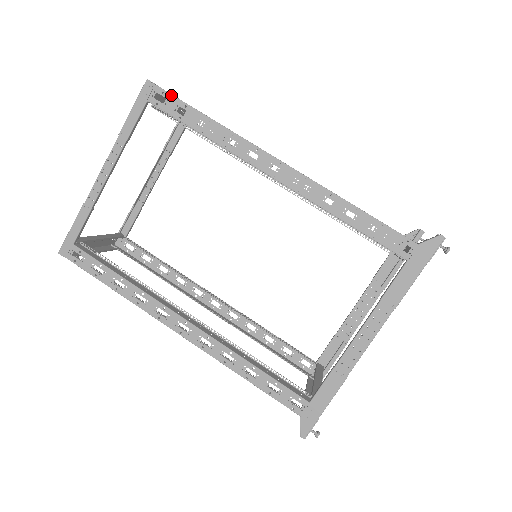
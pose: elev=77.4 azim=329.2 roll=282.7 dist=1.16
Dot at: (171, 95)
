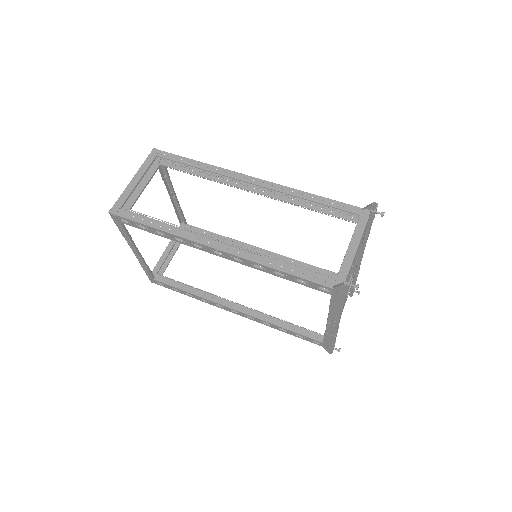
Dot at: (128, 219)
